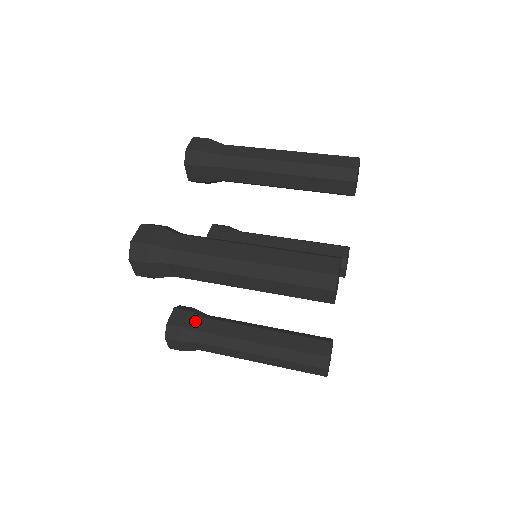
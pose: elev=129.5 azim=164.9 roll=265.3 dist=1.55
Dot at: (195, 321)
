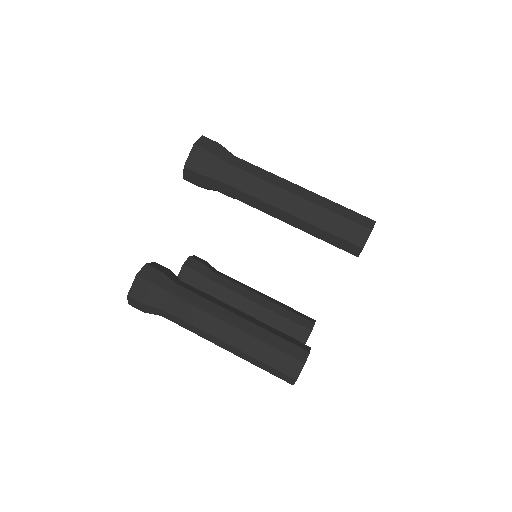
Dot at: (200, 282)
